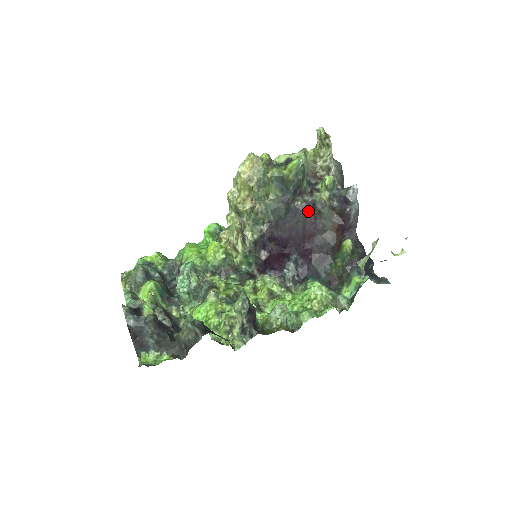
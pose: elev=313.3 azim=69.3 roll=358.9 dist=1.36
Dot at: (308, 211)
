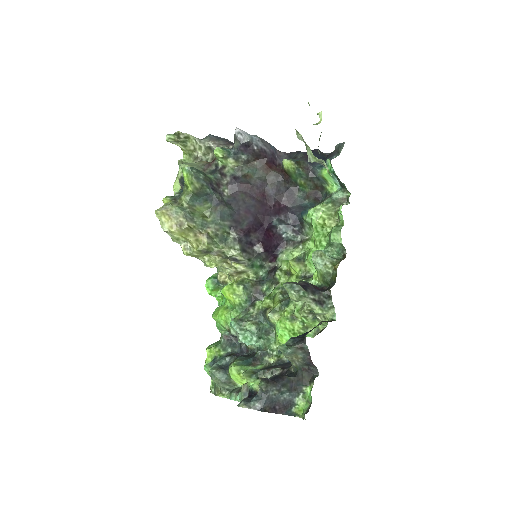
Dot at: (238, 186)
